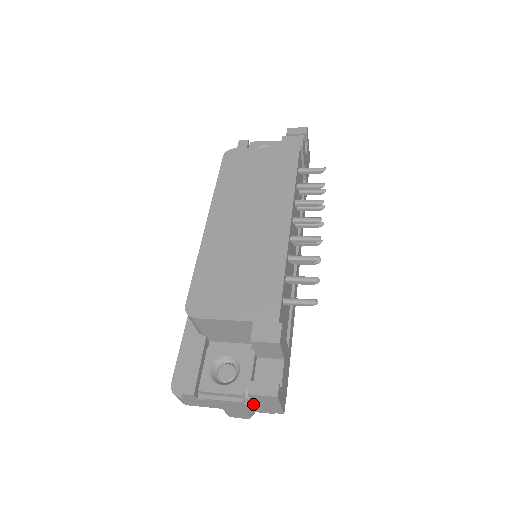
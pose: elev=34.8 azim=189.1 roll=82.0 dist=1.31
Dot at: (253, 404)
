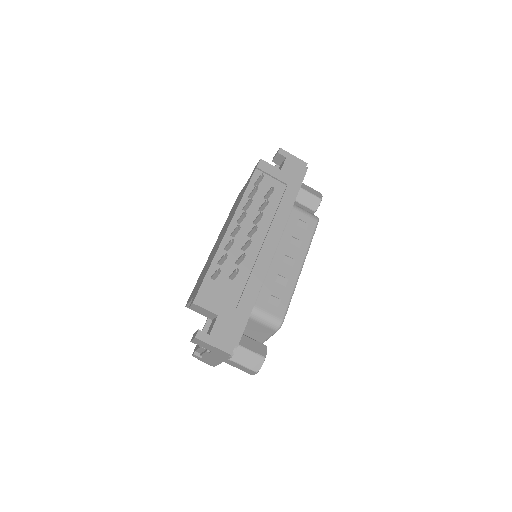
Dot at: (210, 351)
